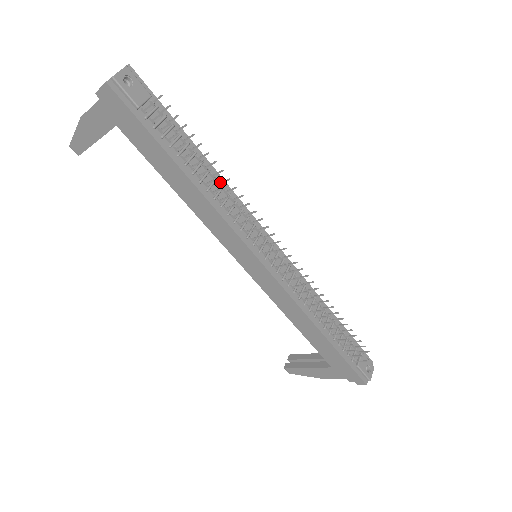
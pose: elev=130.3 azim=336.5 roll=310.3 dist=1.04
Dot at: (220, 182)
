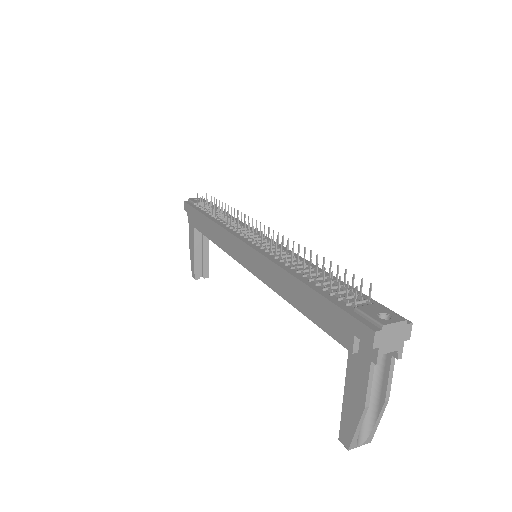
Dot at: occluded
